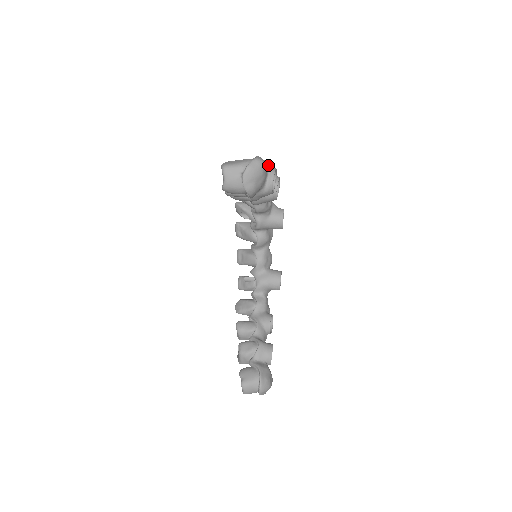
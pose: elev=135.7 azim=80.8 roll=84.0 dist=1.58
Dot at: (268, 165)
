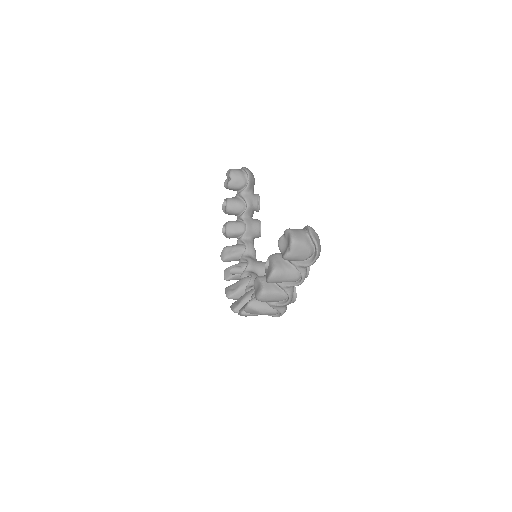
Dot at: occluded
